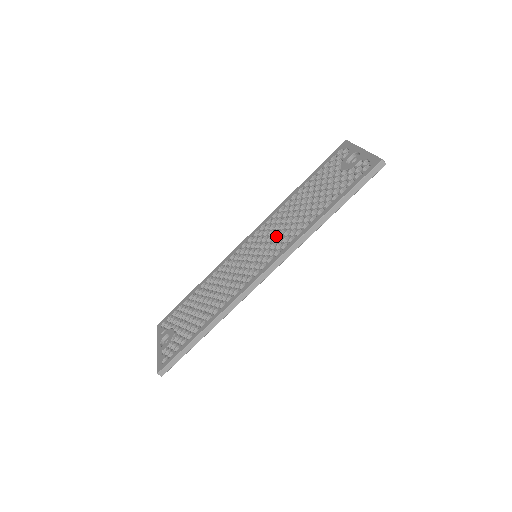
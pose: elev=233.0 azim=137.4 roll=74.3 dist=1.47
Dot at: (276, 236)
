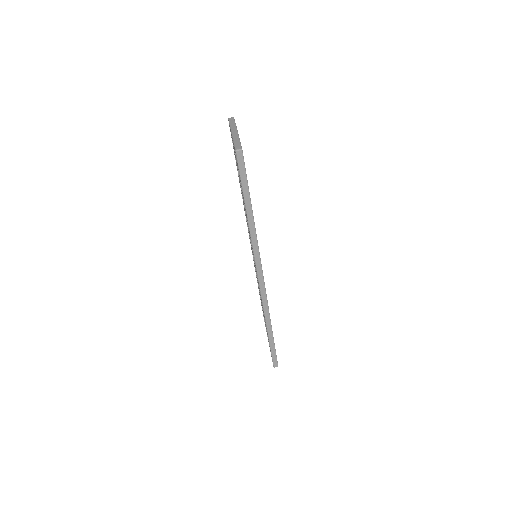
Dot at: occluded
